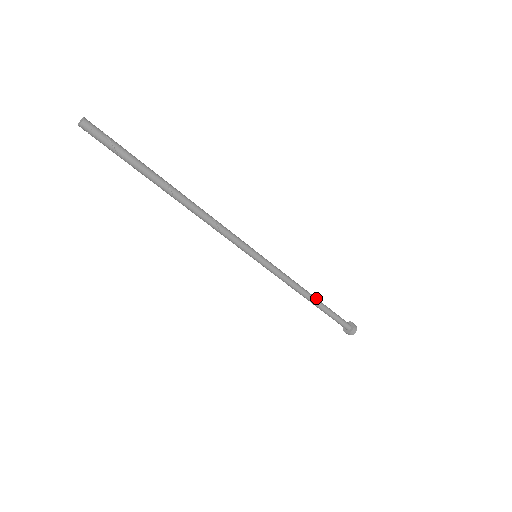
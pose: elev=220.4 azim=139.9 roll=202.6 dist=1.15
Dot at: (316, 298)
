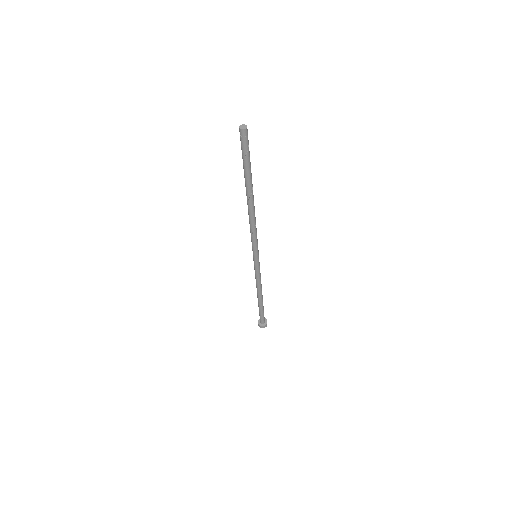
Dot at: occluded
